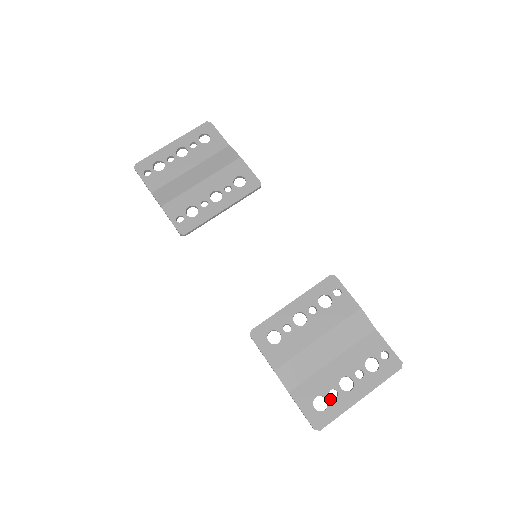
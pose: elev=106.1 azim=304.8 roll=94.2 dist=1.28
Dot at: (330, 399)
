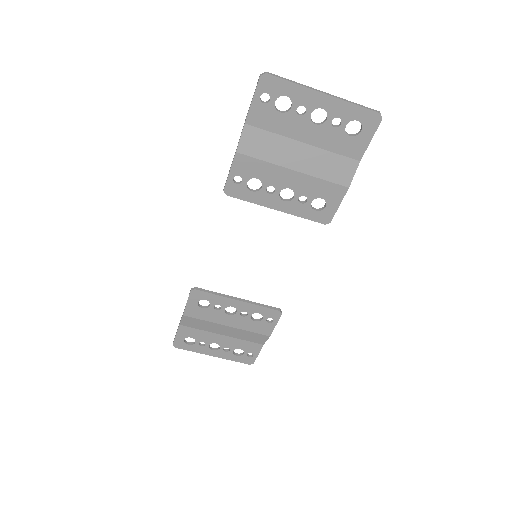
Dot at: (197, 344)
